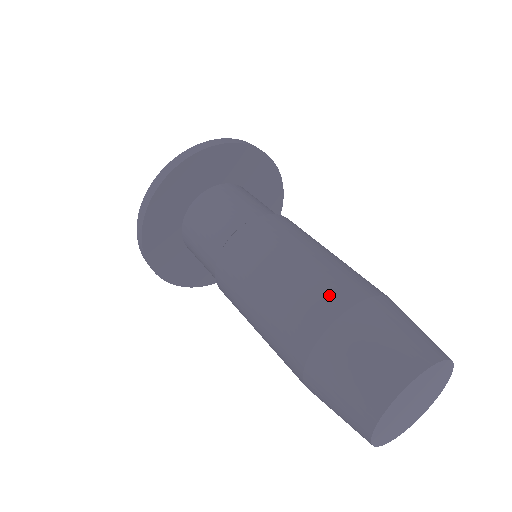
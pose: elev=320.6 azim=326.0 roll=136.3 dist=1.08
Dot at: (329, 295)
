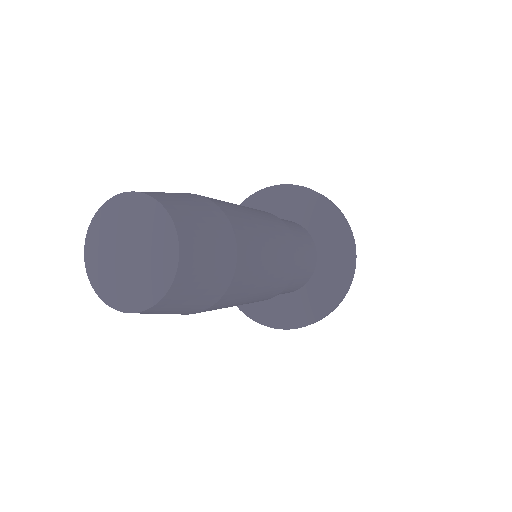
Dot at: occluded
